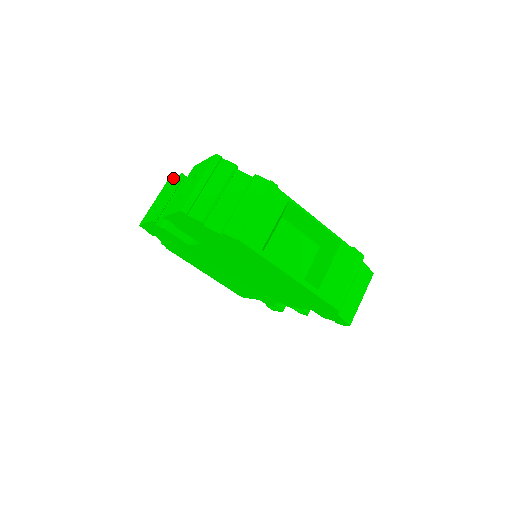
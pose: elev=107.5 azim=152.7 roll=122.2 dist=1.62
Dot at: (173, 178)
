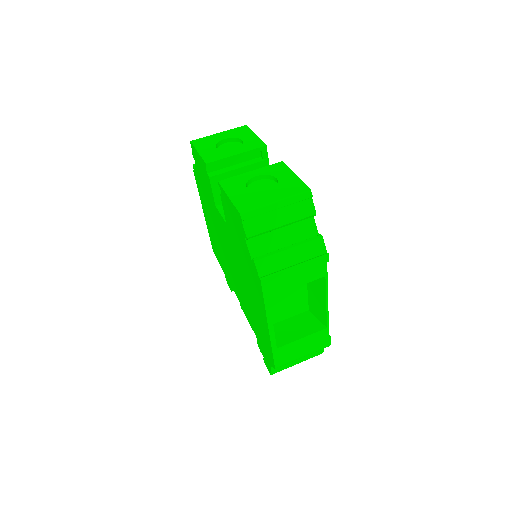
Dot at: (255, 134)
